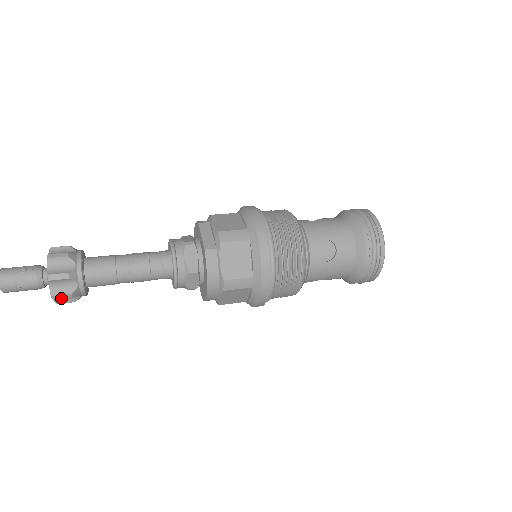
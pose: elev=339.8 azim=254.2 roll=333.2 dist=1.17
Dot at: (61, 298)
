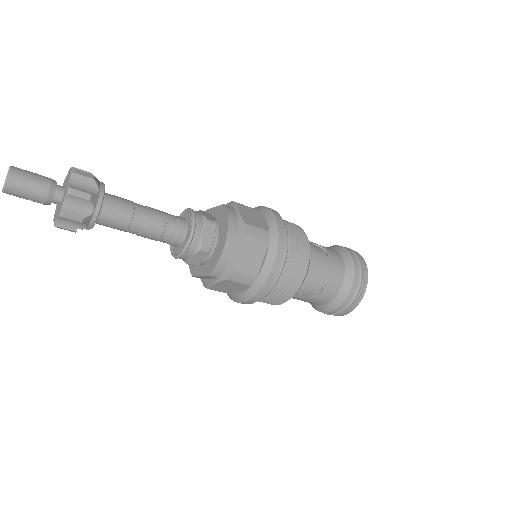
Dot at: (78, 196)
